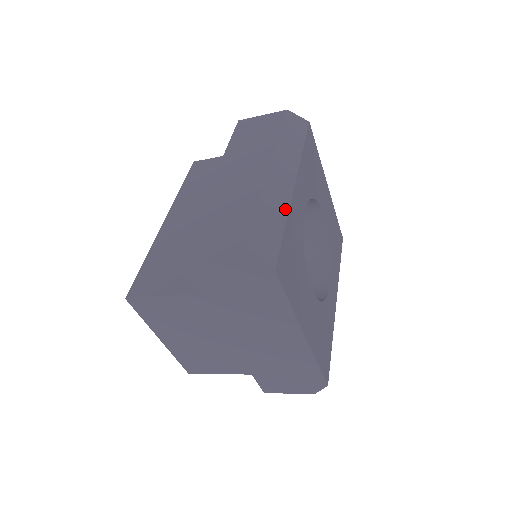
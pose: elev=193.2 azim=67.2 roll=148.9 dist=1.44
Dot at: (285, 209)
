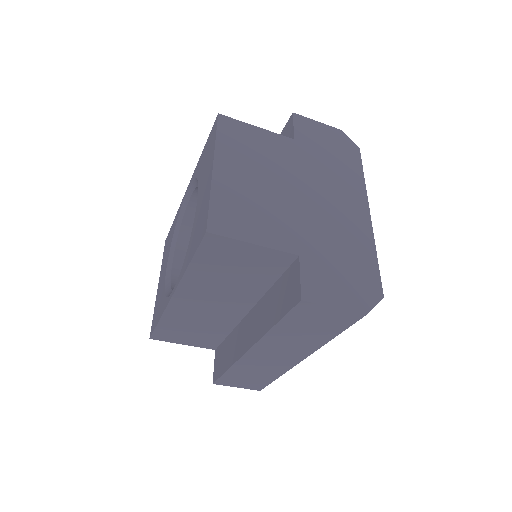
Dot at: occluded
